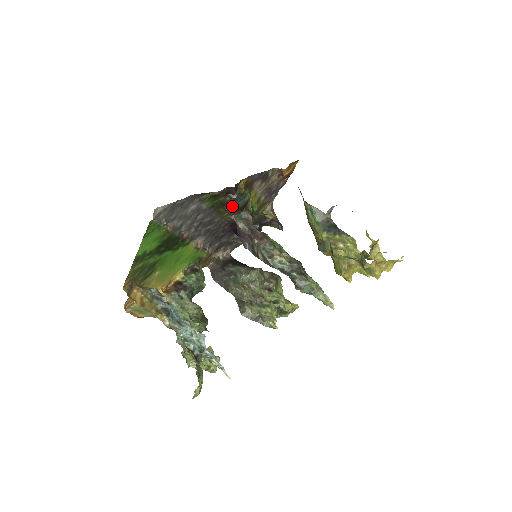
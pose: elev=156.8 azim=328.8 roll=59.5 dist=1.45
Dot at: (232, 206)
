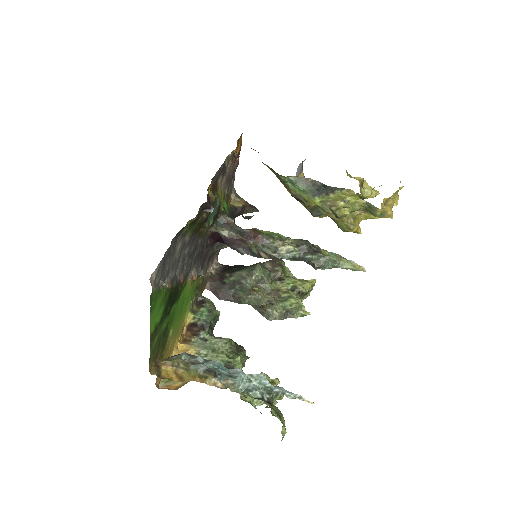
Dot at: (209, 219)
